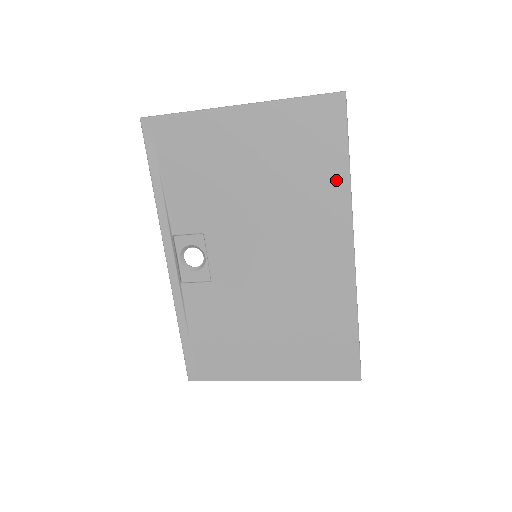
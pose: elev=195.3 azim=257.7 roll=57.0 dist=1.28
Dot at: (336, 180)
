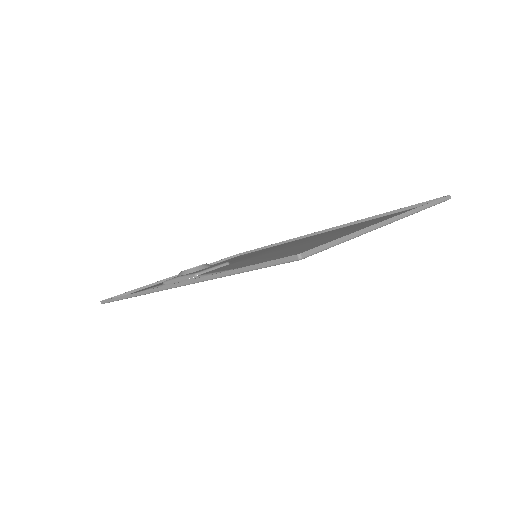
Dot at: occluded
